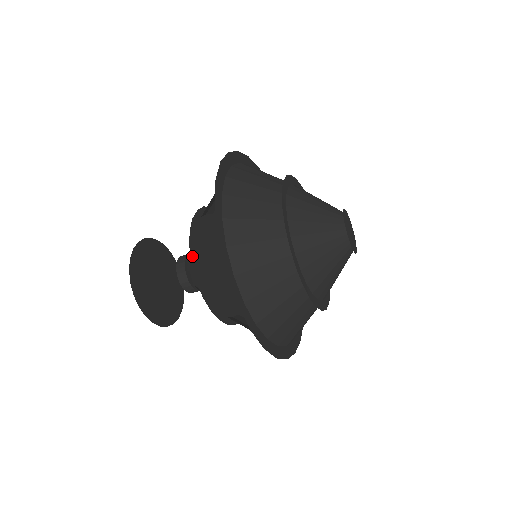
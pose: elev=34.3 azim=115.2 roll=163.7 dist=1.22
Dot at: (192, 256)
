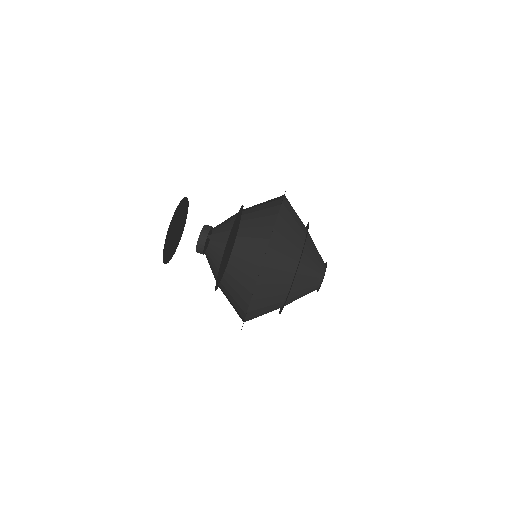
Dot at: (230, 234)
